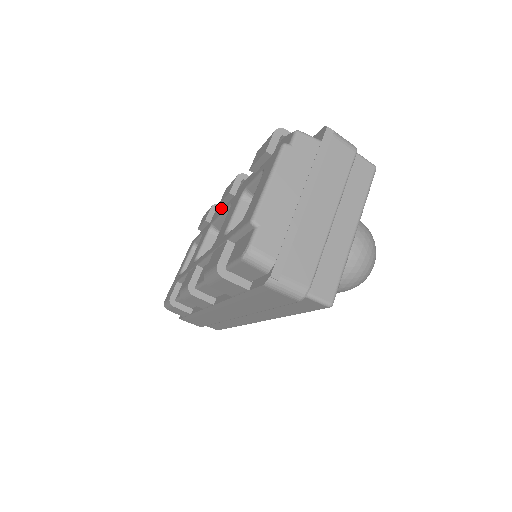
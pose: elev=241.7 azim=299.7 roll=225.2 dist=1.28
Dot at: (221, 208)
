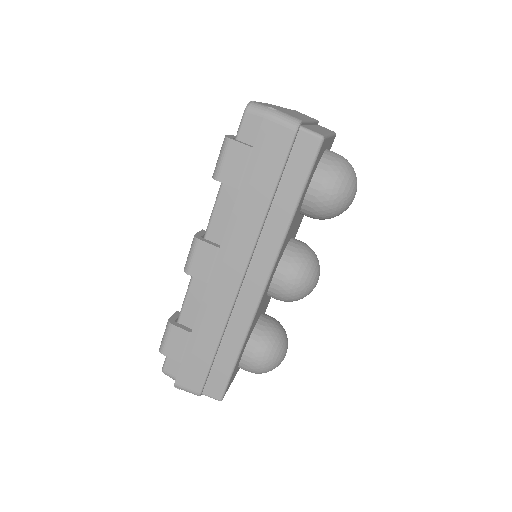
Dot at: occluded
